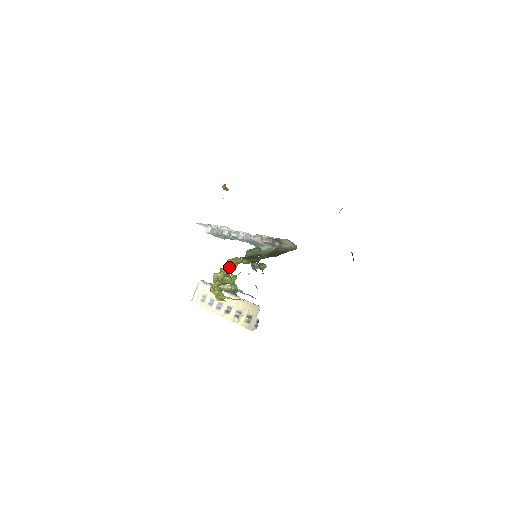
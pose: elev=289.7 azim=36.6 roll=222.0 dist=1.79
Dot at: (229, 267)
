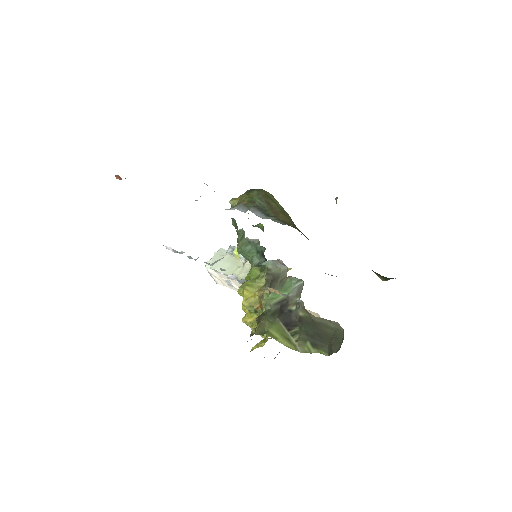
Dot at: (252, 311)
